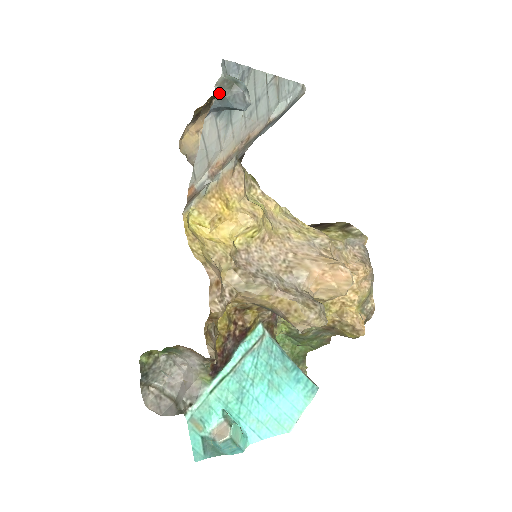
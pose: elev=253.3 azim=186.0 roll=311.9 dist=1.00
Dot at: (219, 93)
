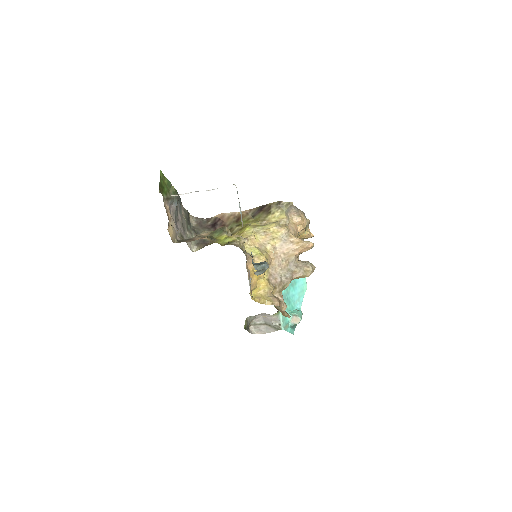
Dot at: (258, 274)
